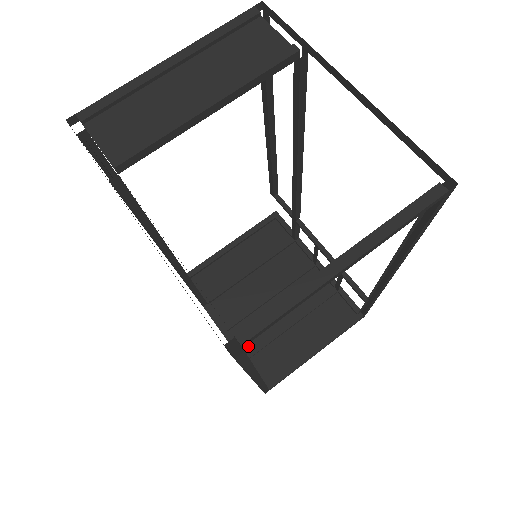
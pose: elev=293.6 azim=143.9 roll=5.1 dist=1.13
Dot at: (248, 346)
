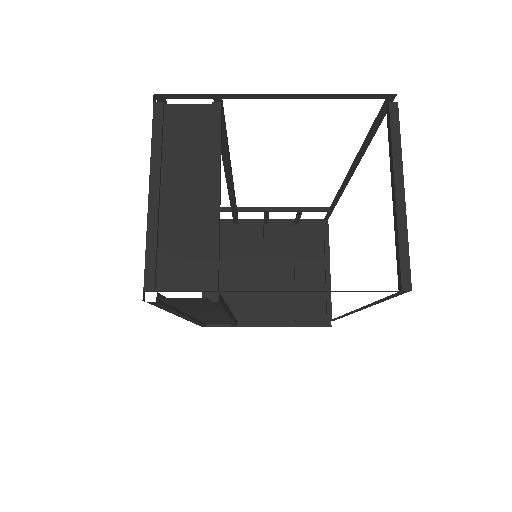
Dot at: (290, 314)
